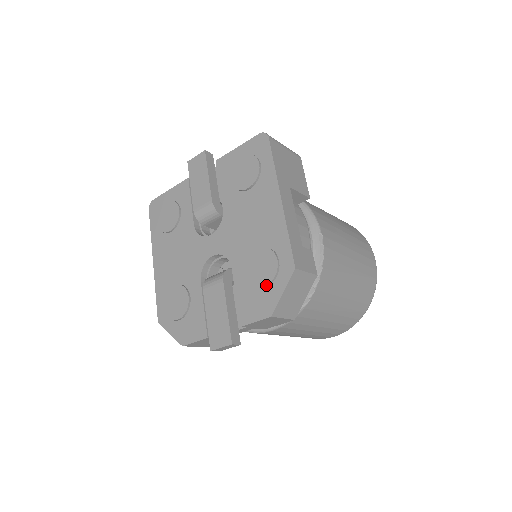
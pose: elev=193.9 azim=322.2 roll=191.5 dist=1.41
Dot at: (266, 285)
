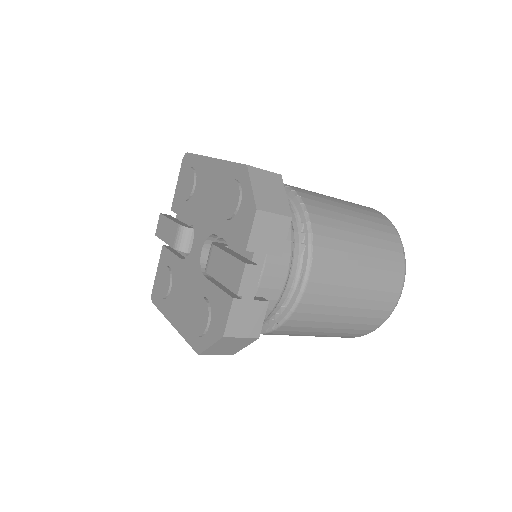
Dot at: (238, 200)
